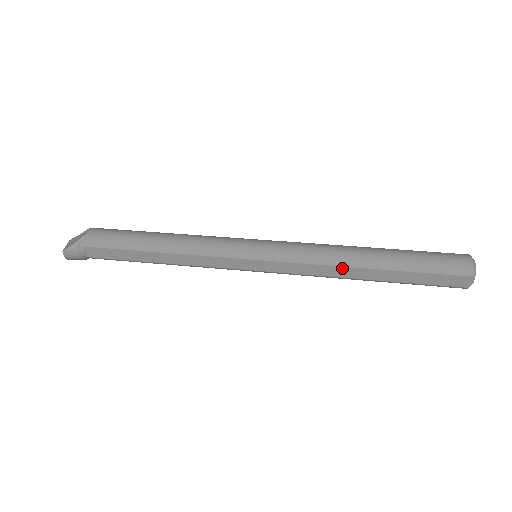
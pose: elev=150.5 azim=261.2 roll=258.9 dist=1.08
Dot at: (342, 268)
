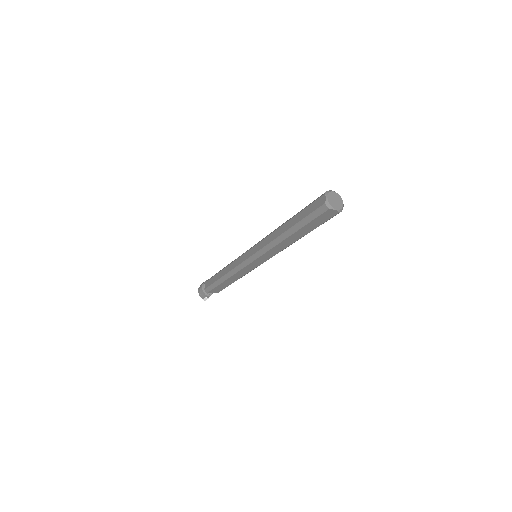
Dot at: (276, 231)
